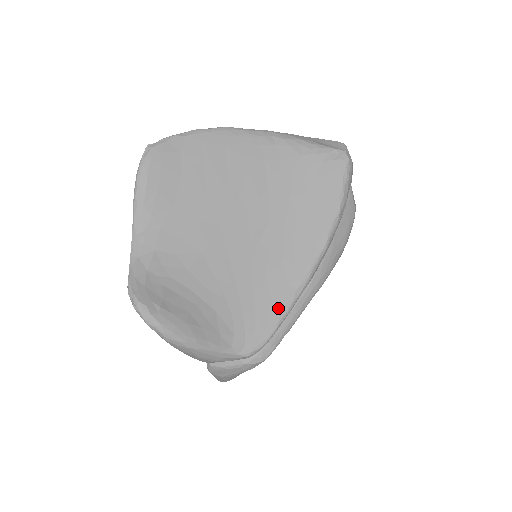
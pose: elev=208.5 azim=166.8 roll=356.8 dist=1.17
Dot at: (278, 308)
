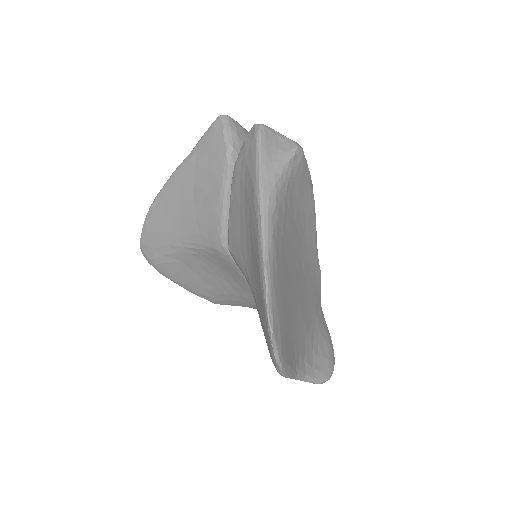
Dot at: (317, 265)
